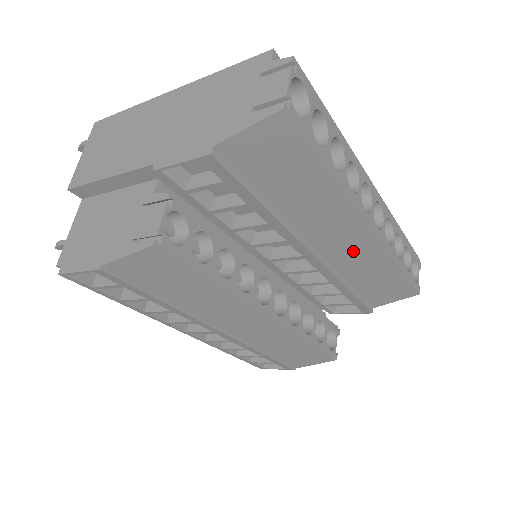
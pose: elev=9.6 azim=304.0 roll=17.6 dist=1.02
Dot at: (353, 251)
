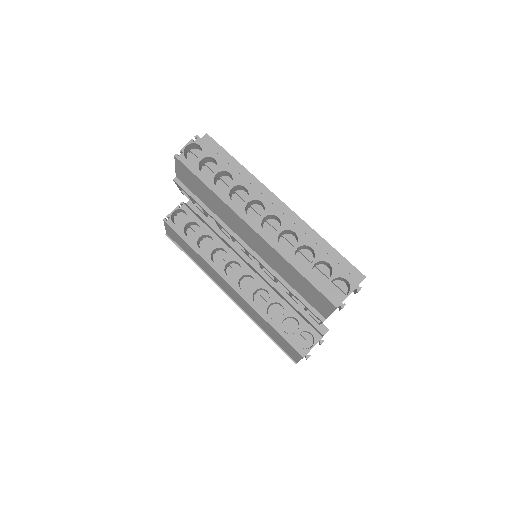
Dot at: (262, 248)
